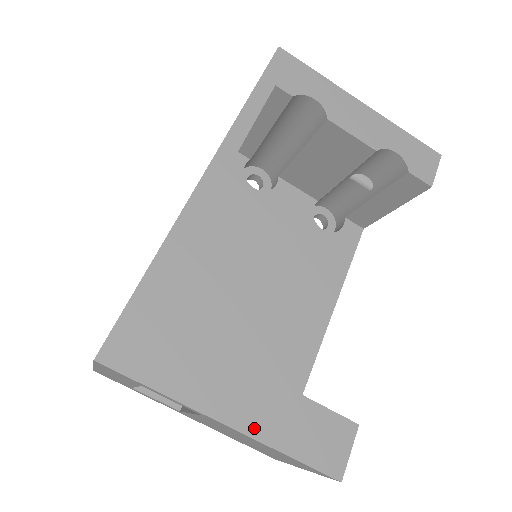
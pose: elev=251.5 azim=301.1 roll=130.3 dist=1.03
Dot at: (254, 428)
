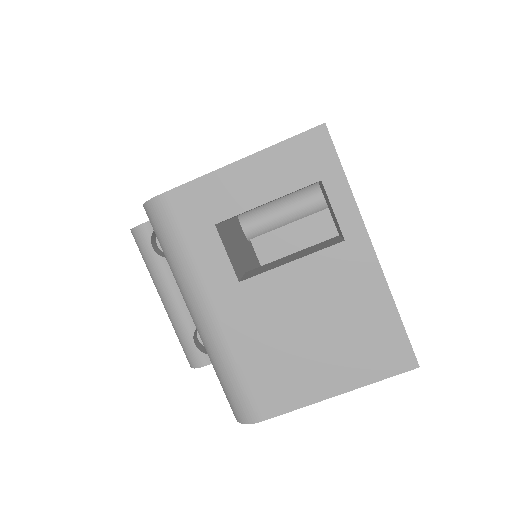
Dot at: (382, 273)
